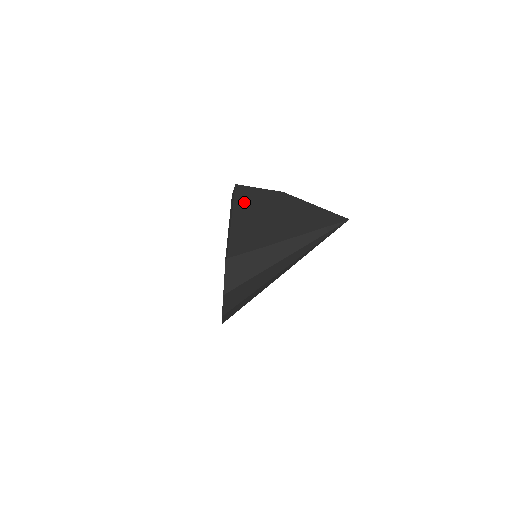
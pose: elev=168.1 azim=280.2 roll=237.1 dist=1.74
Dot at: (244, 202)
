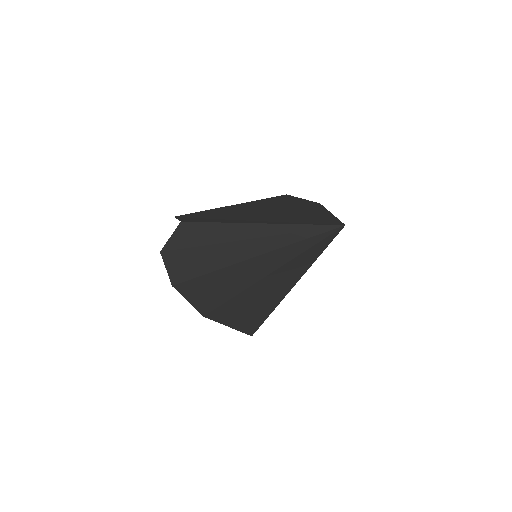
Dot at: (267, 201)
